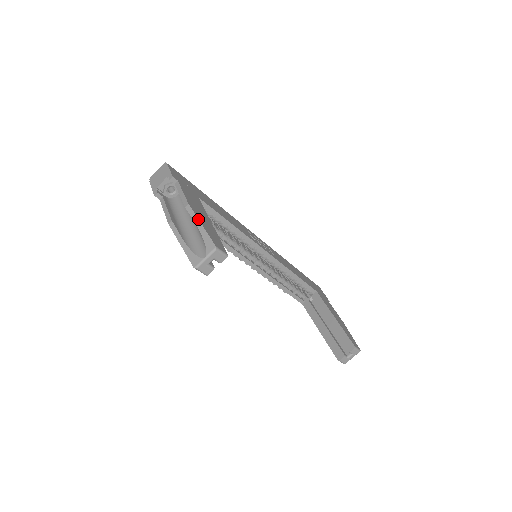
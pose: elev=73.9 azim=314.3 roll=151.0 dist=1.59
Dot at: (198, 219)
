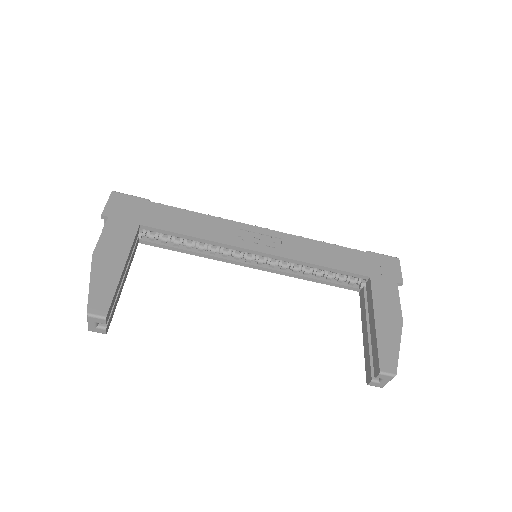
Dot at: (90, 276)
